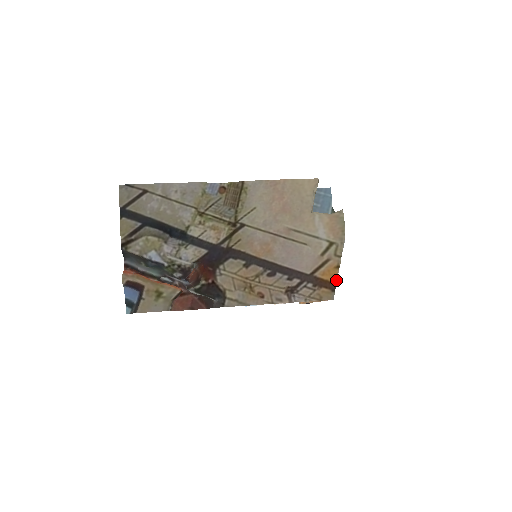
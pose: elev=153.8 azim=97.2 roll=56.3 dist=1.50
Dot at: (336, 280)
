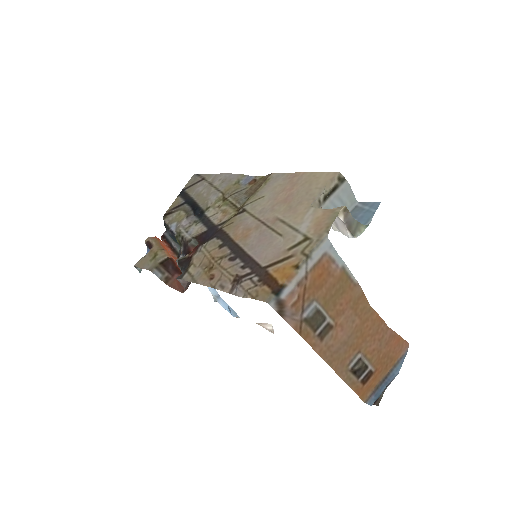
Dot at: (293, 287)
